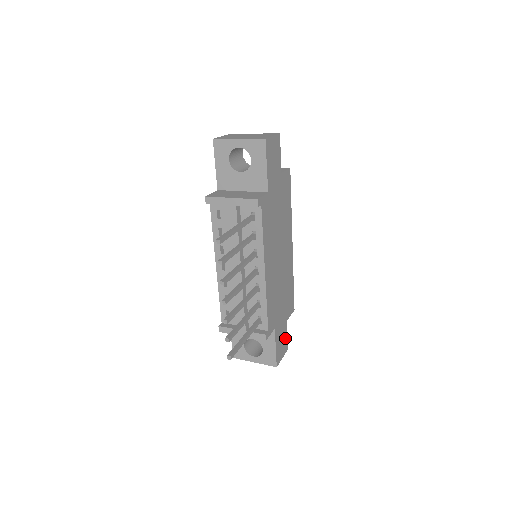
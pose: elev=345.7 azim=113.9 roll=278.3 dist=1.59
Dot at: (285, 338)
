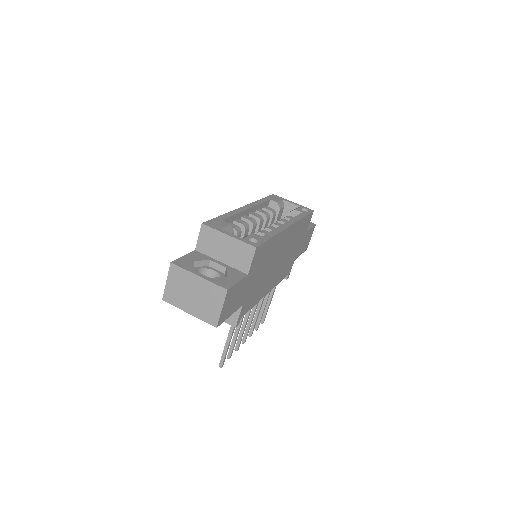
Dot at: (309, 232)
